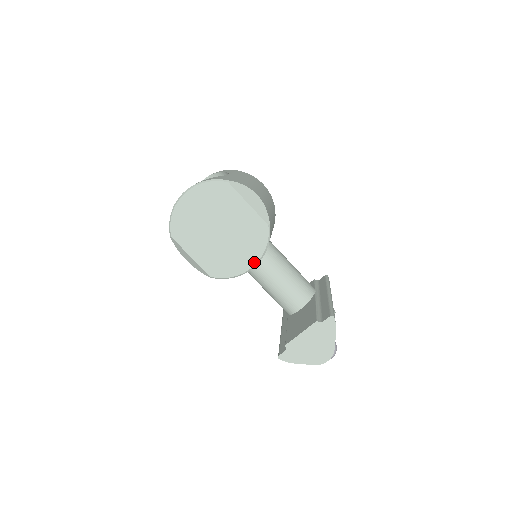
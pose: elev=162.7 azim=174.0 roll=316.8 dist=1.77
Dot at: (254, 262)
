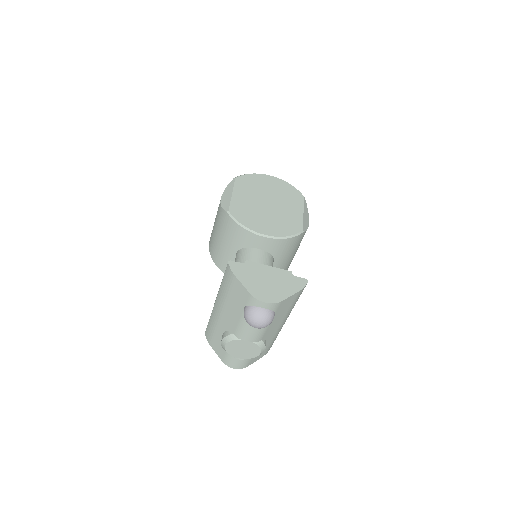
Dot at: (269, 234)
